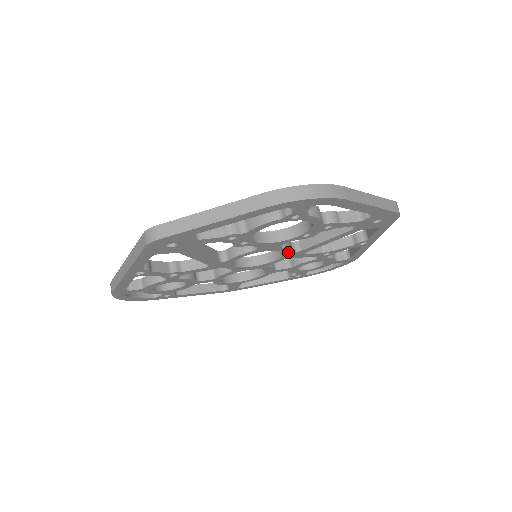
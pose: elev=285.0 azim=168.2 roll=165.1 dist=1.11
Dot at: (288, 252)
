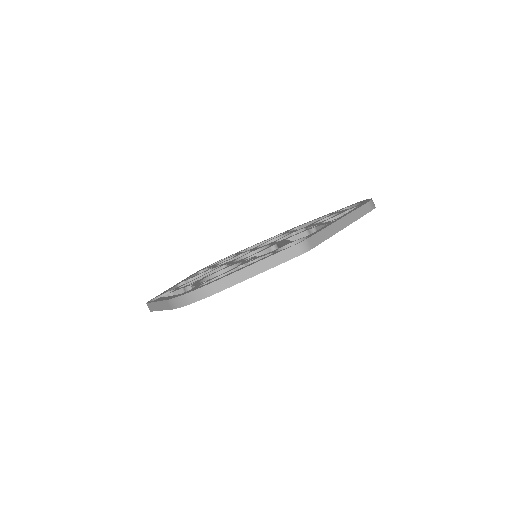
Dot at: occluded
